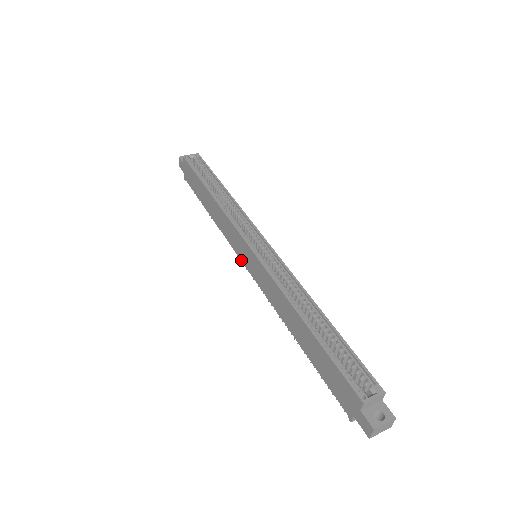
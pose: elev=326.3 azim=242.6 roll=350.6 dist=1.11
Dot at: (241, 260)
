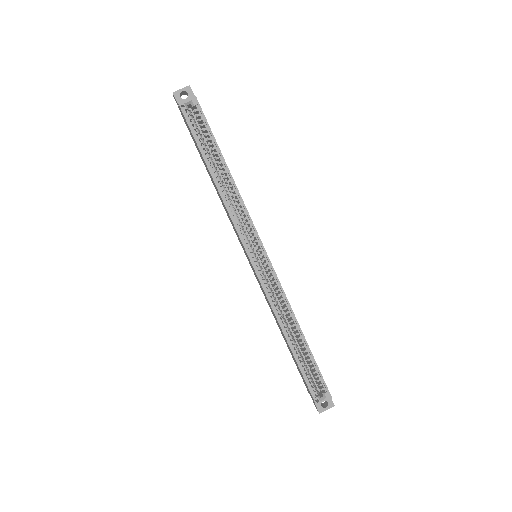
Dot at: (243, 249)
